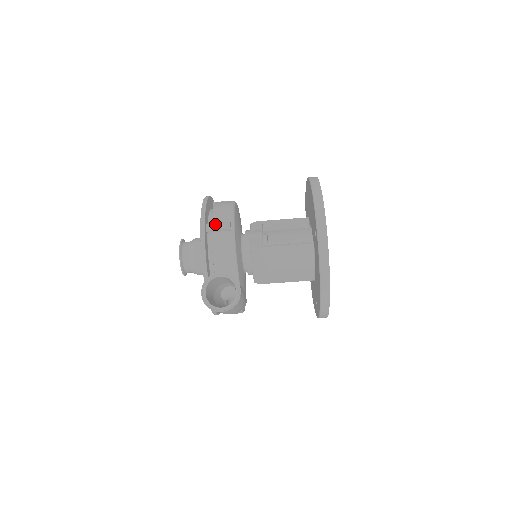
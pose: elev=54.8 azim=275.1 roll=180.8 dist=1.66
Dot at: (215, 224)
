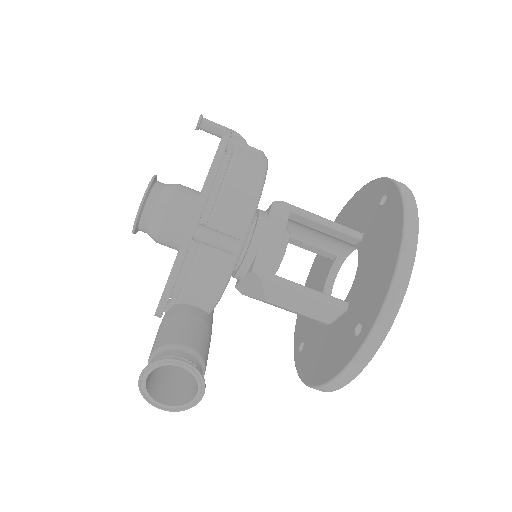
Dot at: (212, 237)
